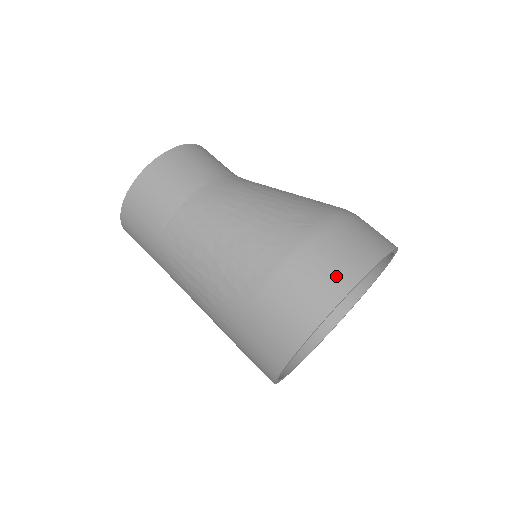
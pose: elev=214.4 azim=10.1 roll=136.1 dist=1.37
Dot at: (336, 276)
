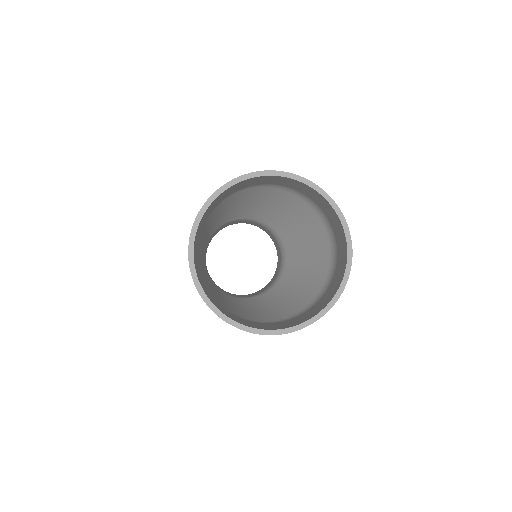
Dot at: occluded
